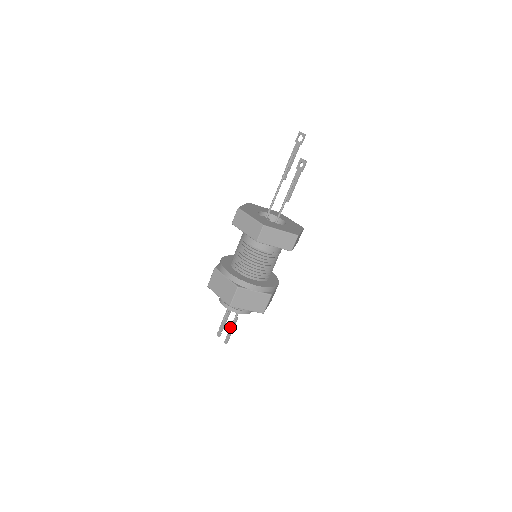
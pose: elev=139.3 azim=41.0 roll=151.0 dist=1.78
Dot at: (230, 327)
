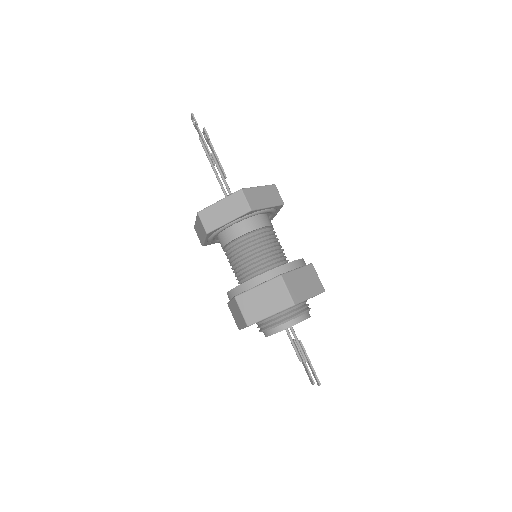
Dot at: occluded
